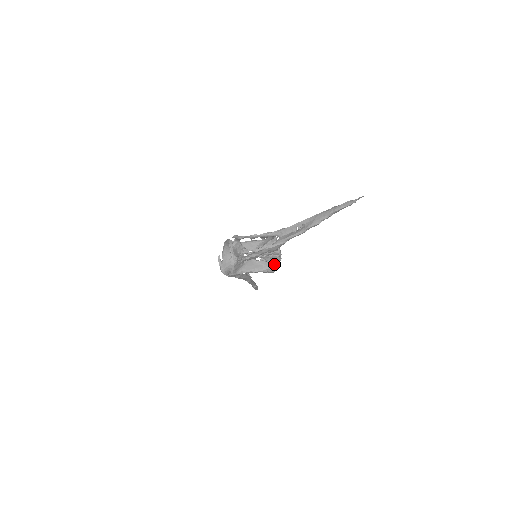
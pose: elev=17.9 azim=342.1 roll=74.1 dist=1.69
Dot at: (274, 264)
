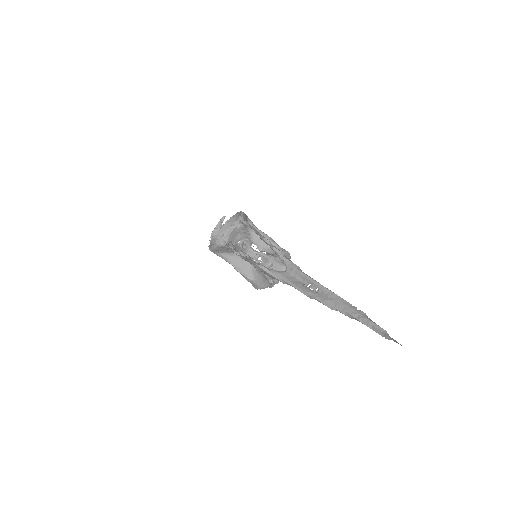
Dot at: (261, 284)
